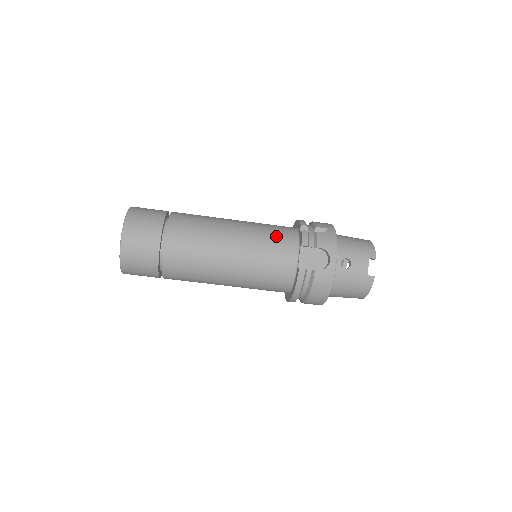
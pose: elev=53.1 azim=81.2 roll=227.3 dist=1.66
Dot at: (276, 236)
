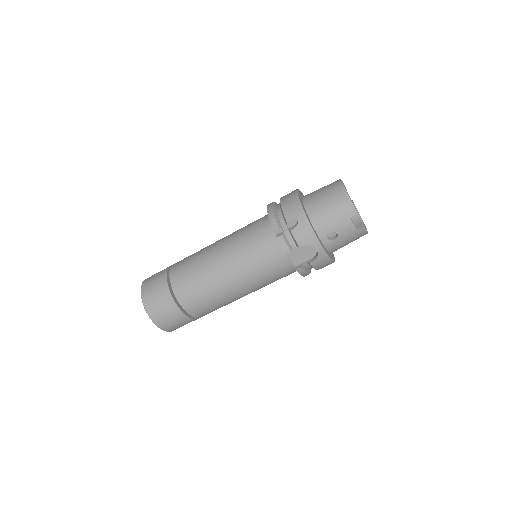
Dot at: (260, 252)
